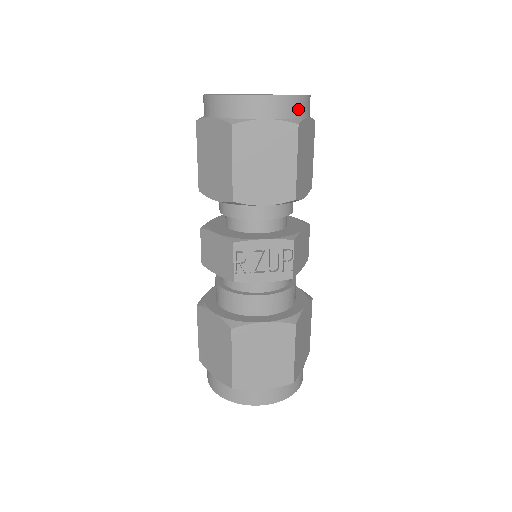
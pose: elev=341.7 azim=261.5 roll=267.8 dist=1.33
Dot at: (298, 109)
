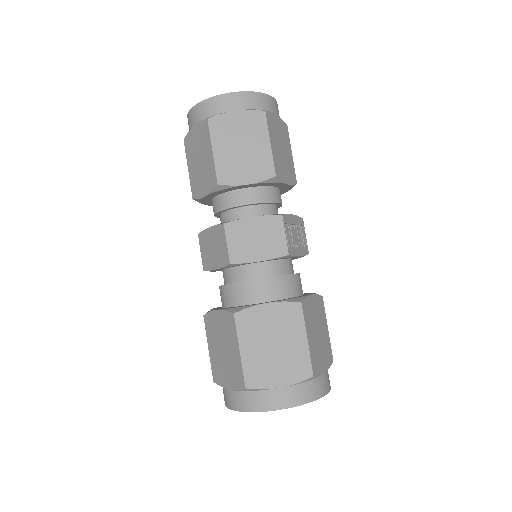
Dot at: occluded
